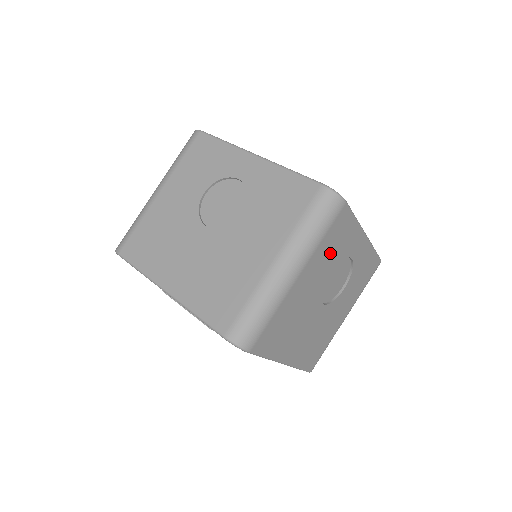
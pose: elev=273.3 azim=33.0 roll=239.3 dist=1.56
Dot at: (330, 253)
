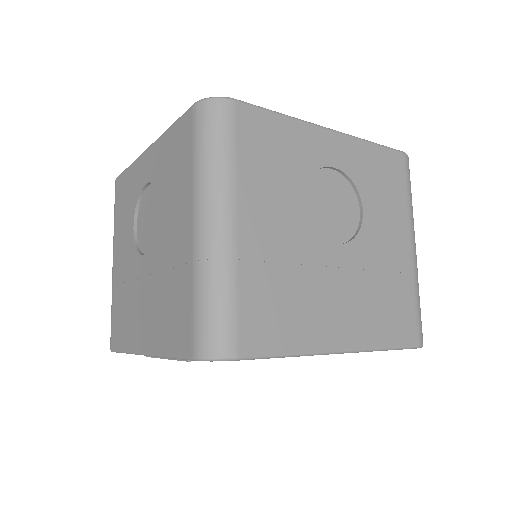
Dot at: (275, 173)
